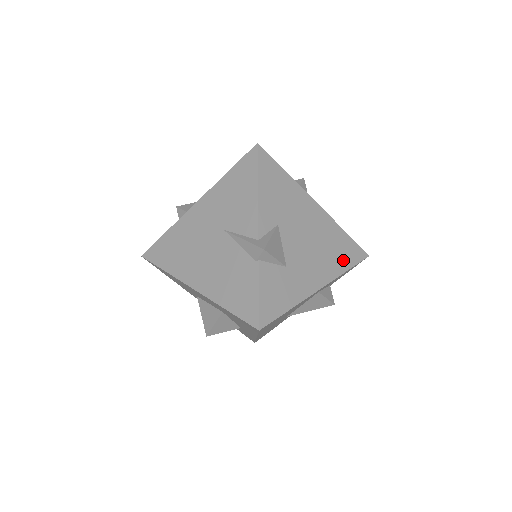
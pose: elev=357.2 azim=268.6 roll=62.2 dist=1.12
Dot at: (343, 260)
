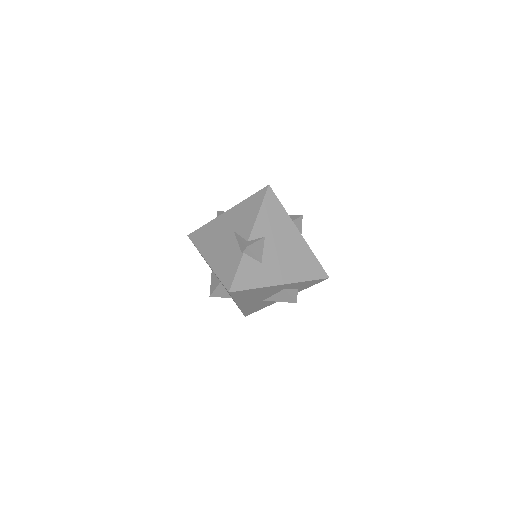
Dot at: (306, 273)
